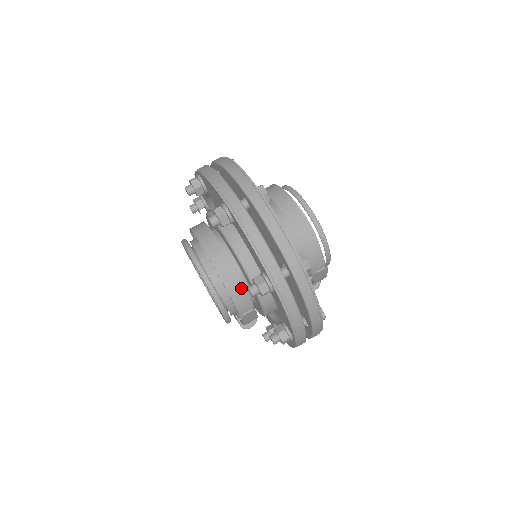
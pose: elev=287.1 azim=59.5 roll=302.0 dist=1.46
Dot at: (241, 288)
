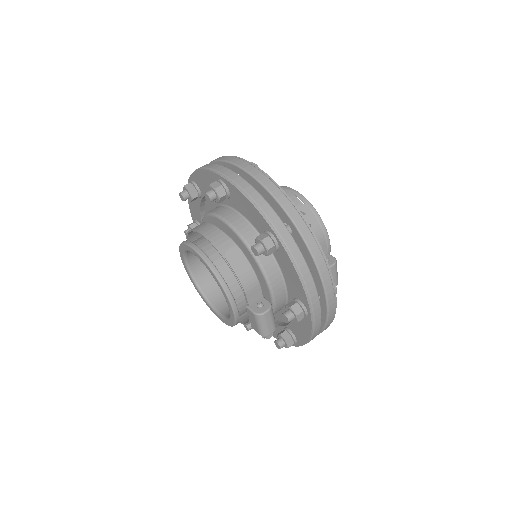
Dot at: (218, 232)
